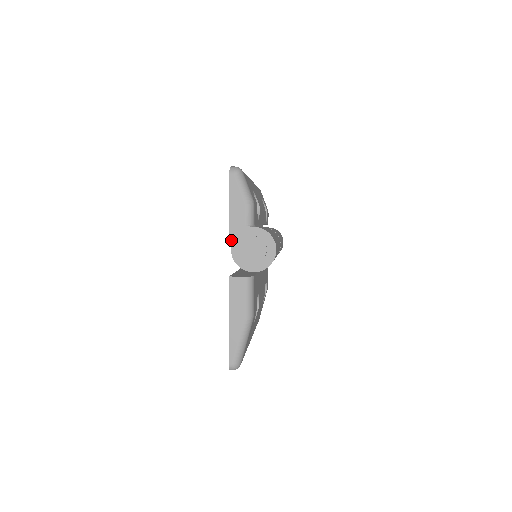
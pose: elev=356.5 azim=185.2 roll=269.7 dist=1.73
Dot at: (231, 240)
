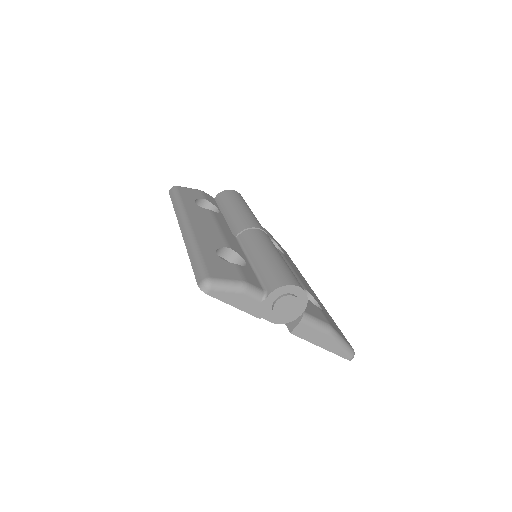
Dot at: occluded
